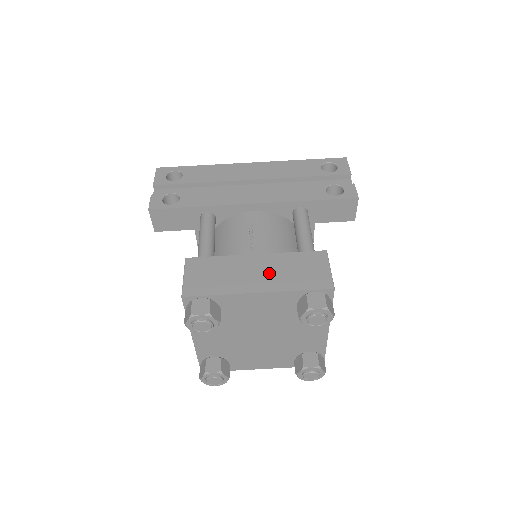
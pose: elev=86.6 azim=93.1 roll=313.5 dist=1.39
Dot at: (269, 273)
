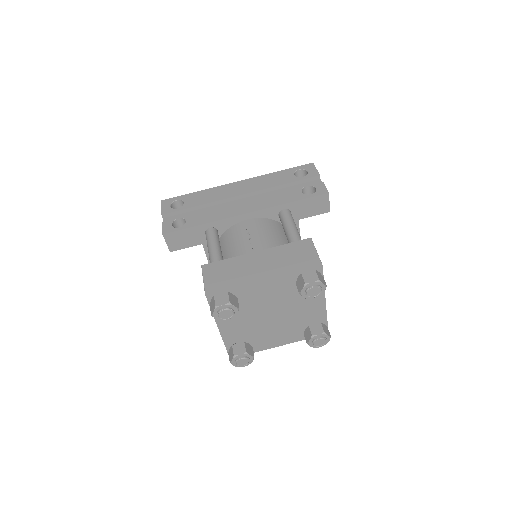
Dot at: (269, 263)
